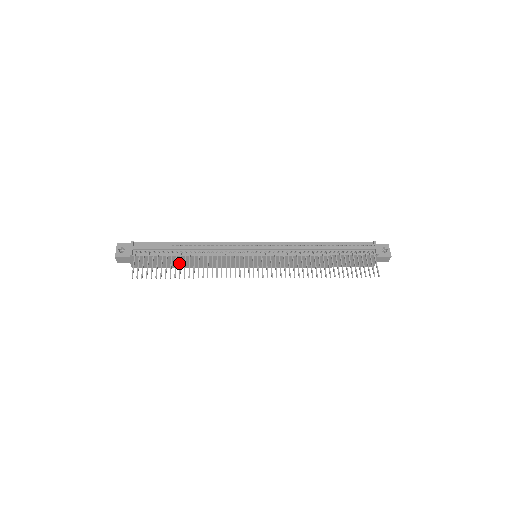
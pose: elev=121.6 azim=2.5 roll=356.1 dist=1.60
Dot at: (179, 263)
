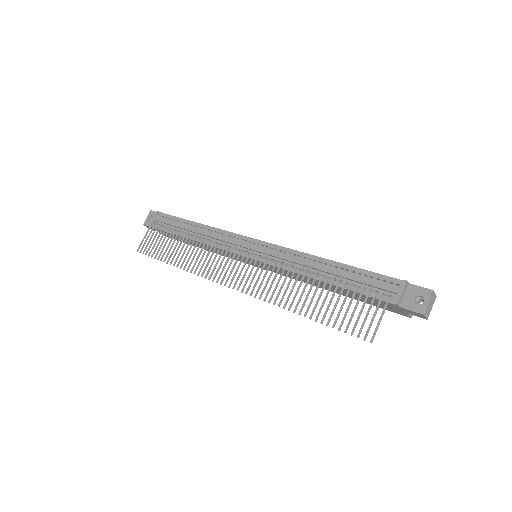
Dot at: occluded
